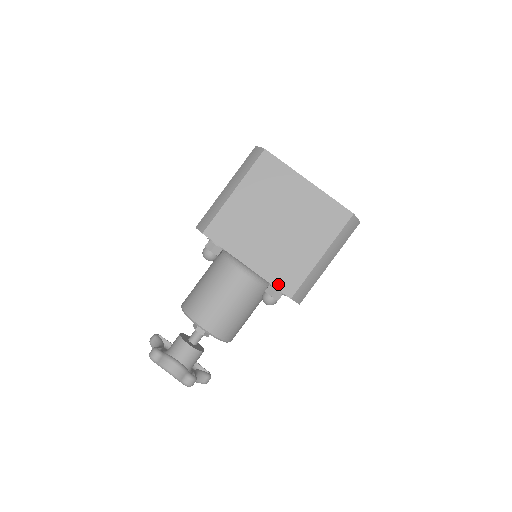
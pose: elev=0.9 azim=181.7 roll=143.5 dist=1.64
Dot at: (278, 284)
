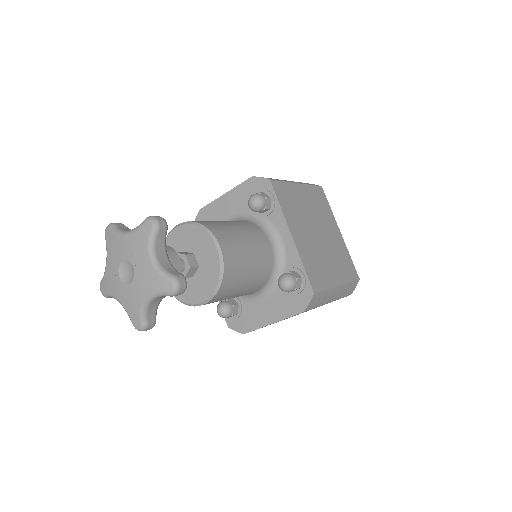
Dot at: (309, 272)
